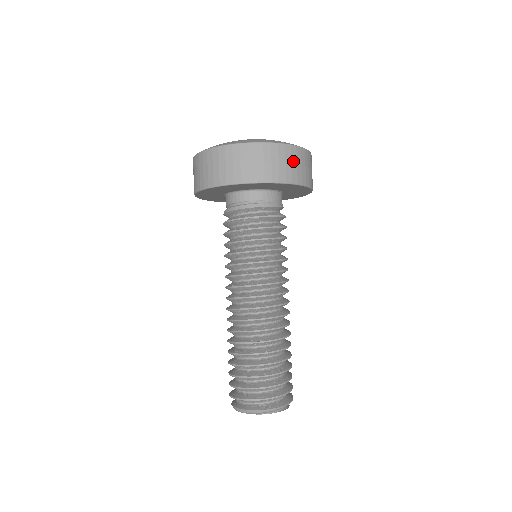
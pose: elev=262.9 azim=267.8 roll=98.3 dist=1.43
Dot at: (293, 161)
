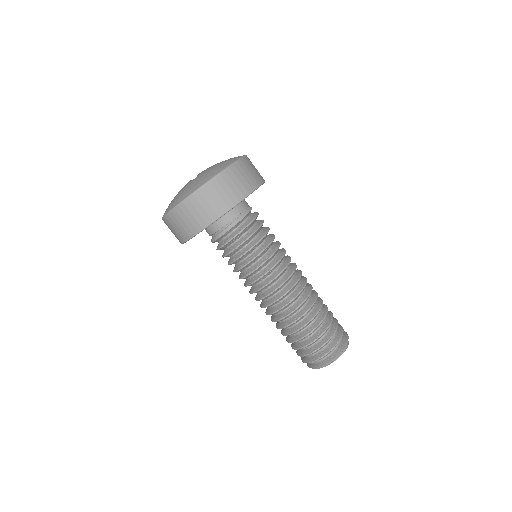
Dot at: (234, 180)
